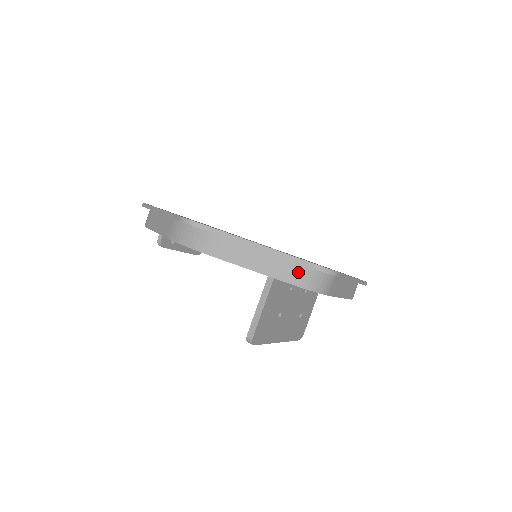
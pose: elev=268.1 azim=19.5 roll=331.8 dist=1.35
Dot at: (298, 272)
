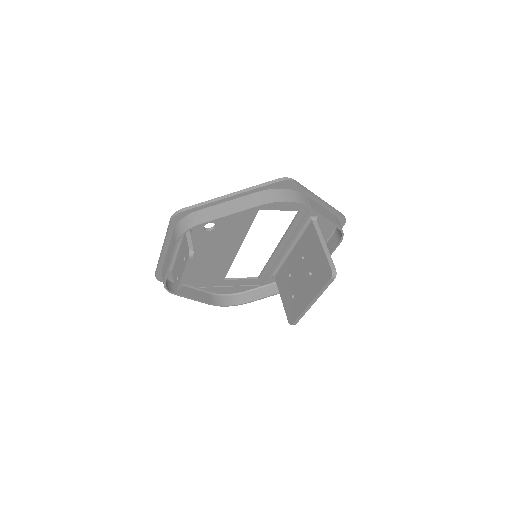
Dot at: (336, 219)
